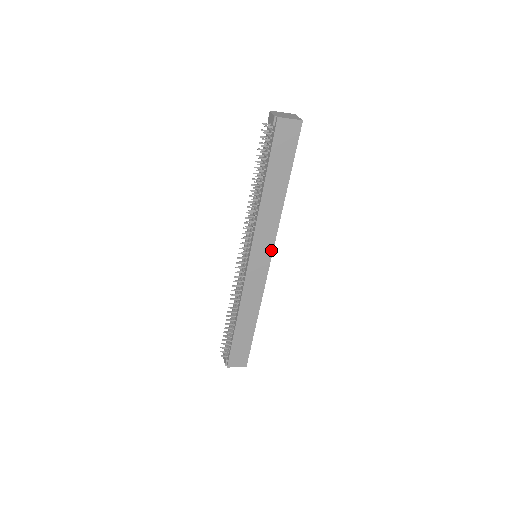
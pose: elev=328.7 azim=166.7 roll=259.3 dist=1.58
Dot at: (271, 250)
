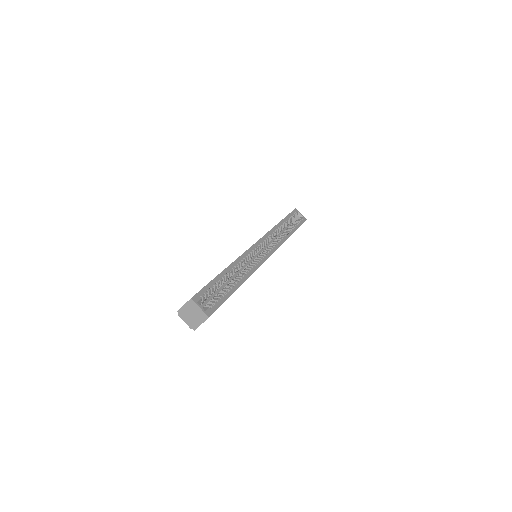
Dot at: occluded
